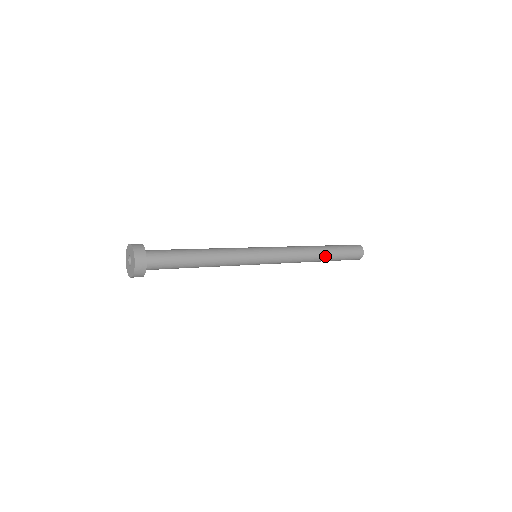
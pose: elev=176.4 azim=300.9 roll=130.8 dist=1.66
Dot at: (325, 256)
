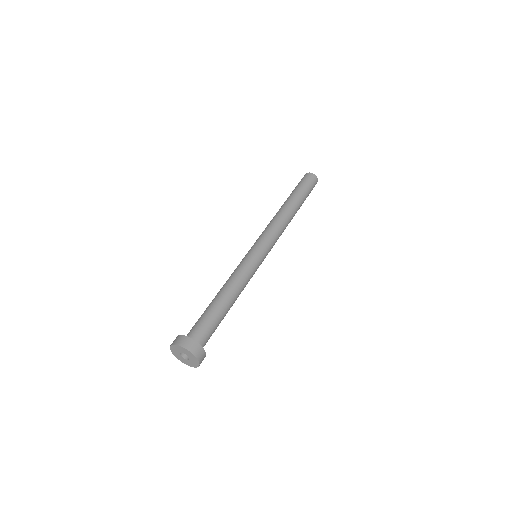
Dot at: occluded
